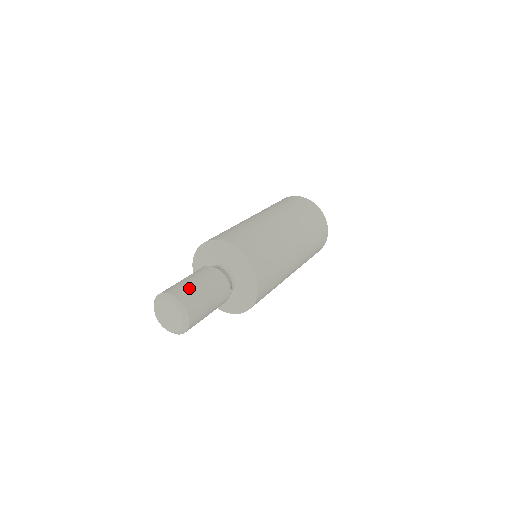
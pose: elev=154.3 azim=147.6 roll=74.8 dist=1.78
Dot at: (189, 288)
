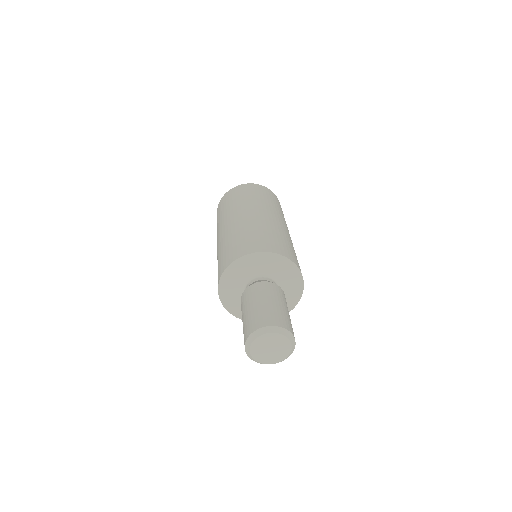
Dot at: (280, 313)
